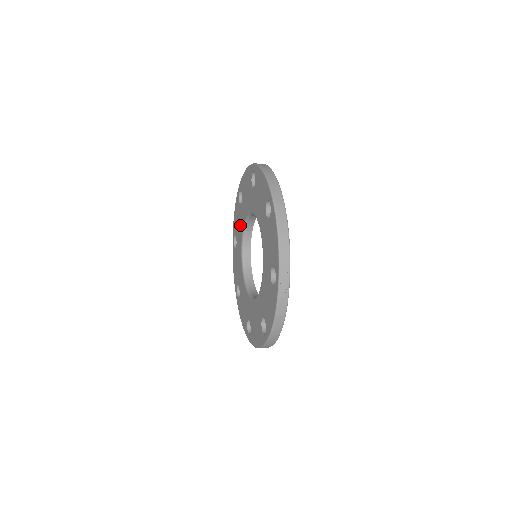
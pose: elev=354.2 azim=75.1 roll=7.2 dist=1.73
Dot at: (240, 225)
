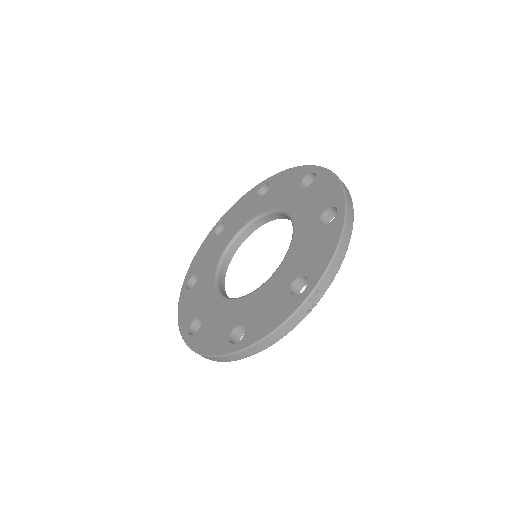
Dot at: (244, 216)
